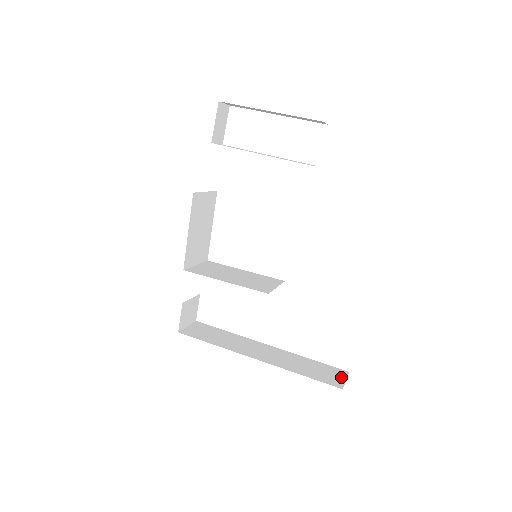
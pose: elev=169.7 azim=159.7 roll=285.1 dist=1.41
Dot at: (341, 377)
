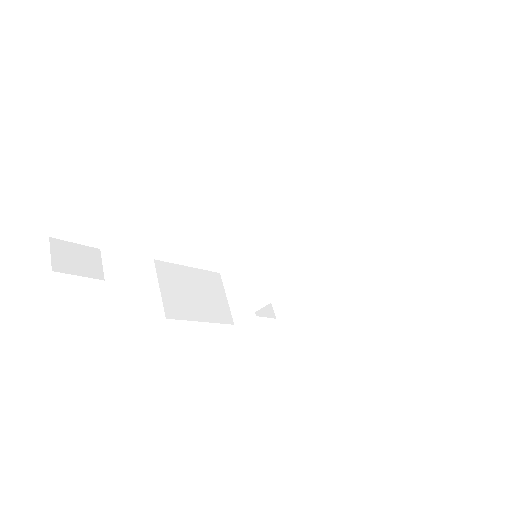
Dot at: (416, 212)
